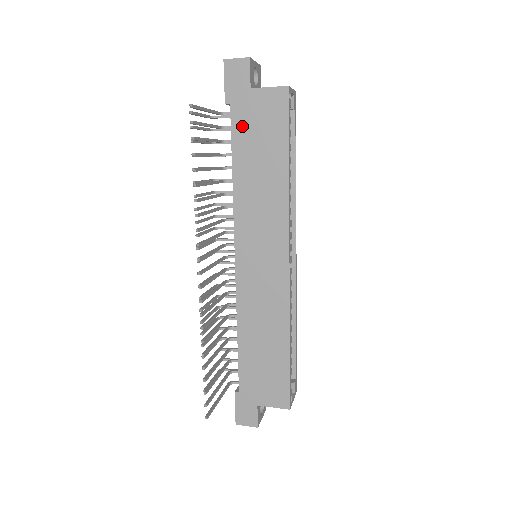
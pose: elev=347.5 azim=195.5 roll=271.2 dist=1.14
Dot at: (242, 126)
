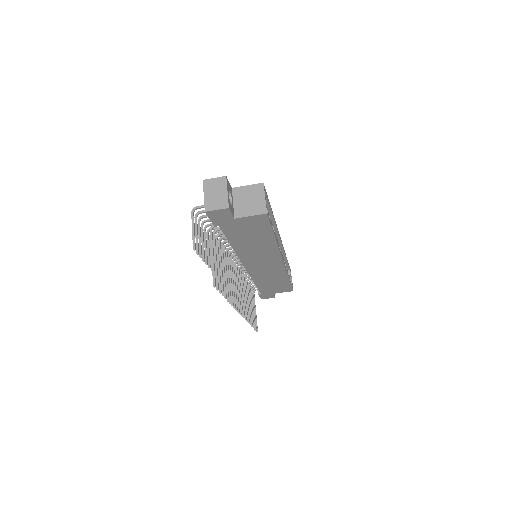
Dot at: (233, 232)
